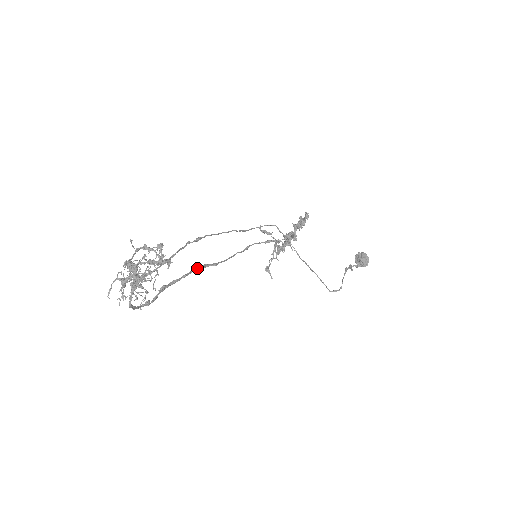
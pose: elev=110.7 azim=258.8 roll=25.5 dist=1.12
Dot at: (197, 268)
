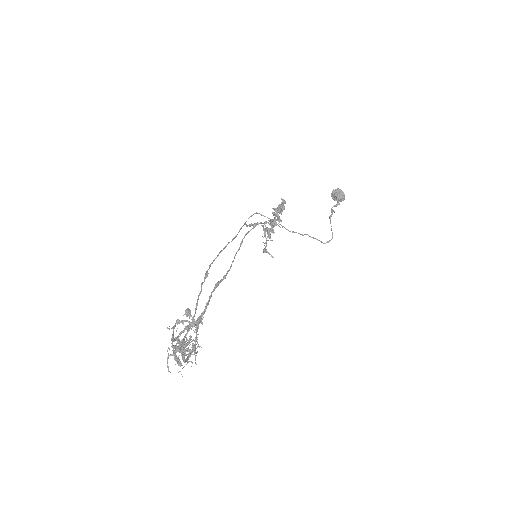
Dot at: (213, 290)
